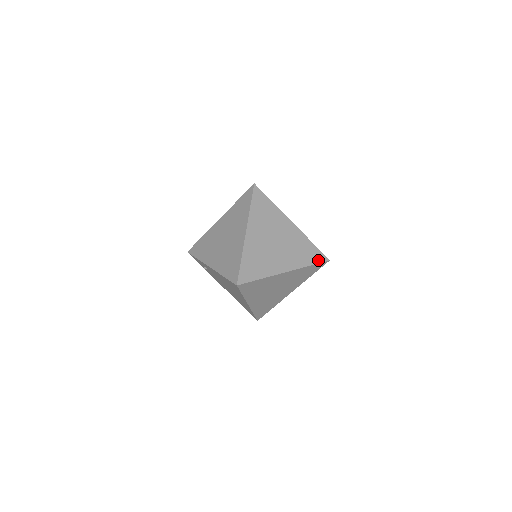
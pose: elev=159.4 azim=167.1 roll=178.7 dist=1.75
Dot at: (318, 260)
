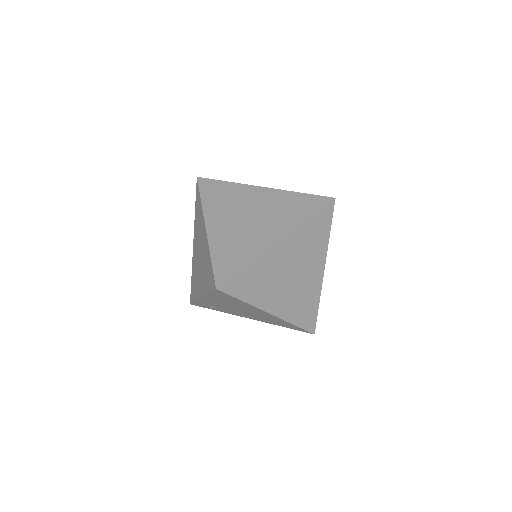
Dot at: (318, 206)
